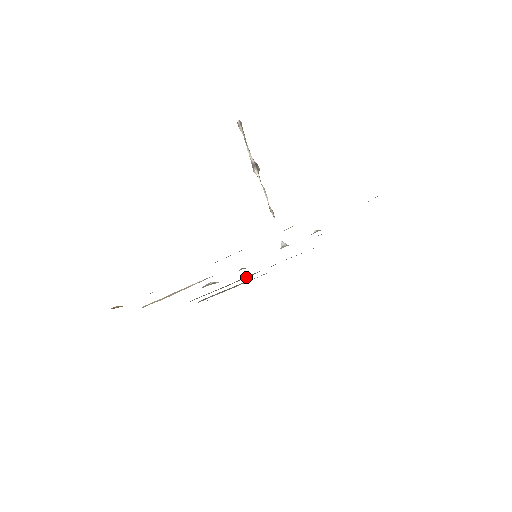
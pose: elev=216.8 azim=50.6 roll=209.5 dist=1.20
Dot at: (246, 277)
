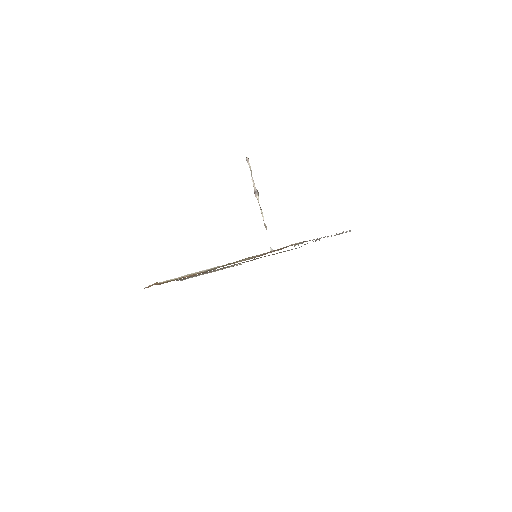
Dot at: (228, 266)
